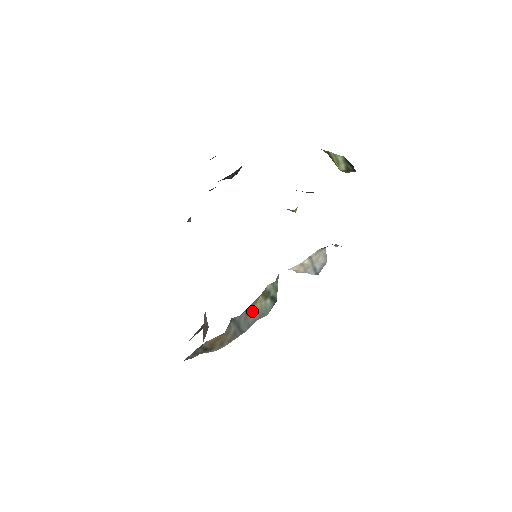
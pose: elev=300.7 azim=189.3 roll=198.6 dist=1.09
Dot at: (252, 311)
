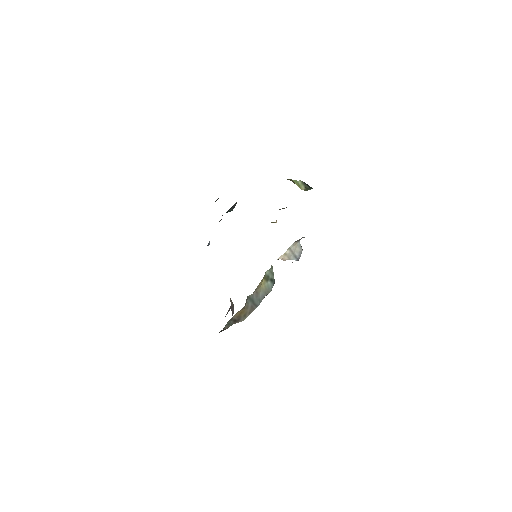
Dot at: (260, 291)
